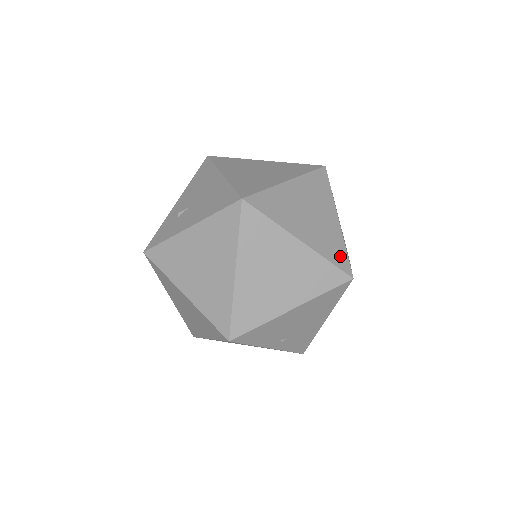
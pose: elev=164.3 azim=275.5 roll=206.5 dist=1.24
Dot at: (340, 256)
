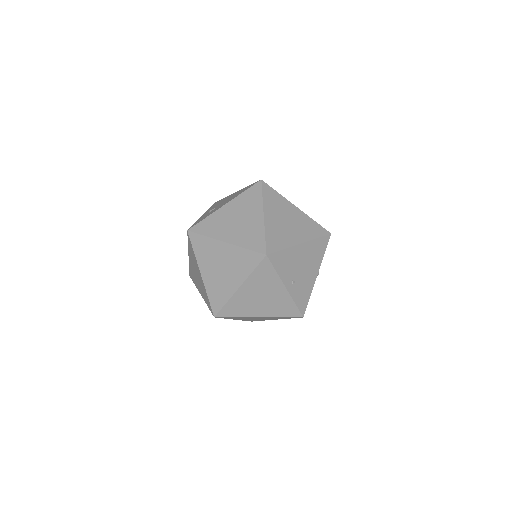
Dot at: occluded
